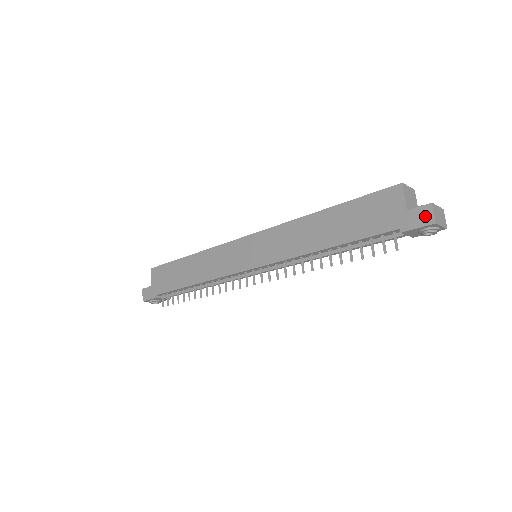
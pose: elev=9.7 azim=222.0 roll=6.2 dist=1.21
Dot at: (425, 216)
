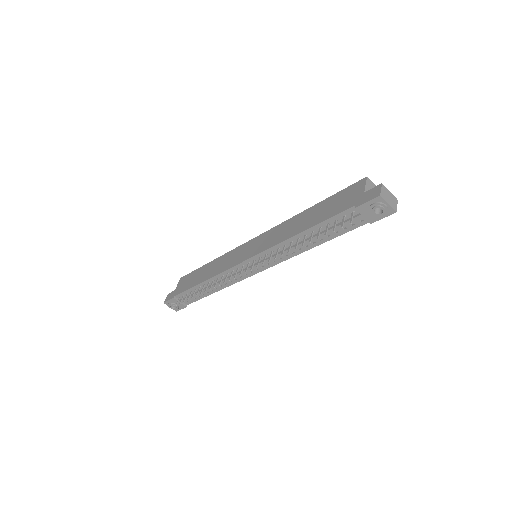
Dot at: (375, 193)
